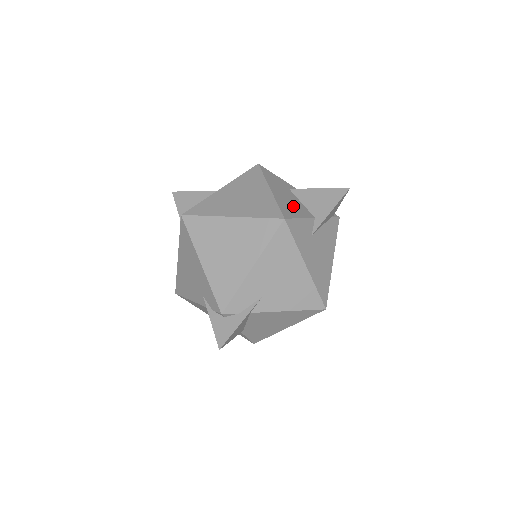
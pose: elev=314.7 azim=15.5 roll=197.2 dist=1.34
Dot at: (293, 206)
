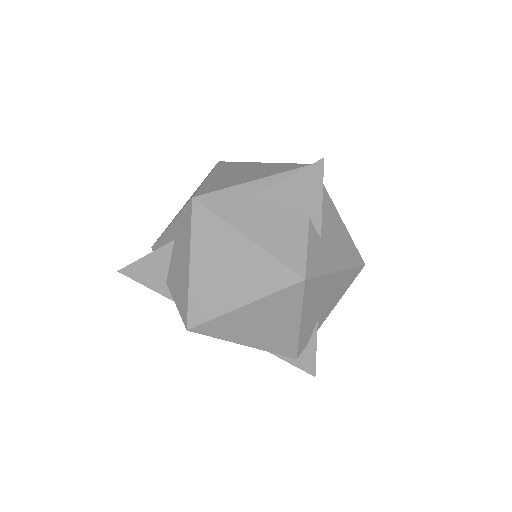
Dot at: (284, 233)
